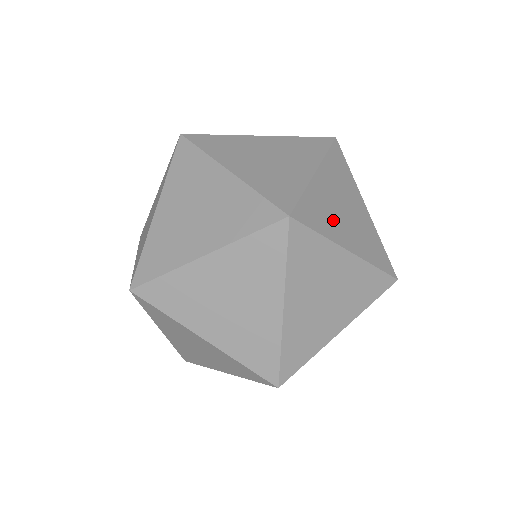
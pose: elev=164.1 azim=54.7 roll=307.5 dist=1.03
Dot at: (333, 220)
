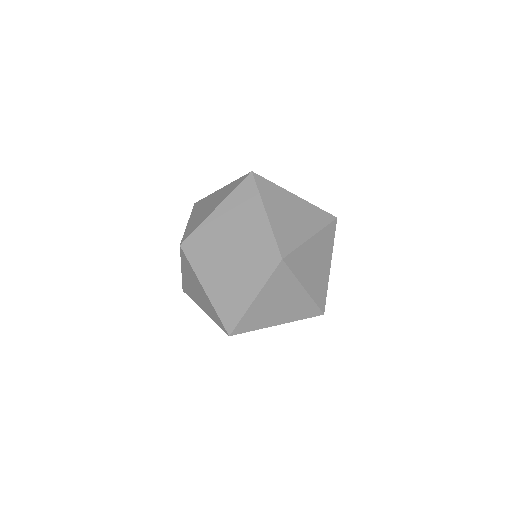
Dot at: (276, 202)
